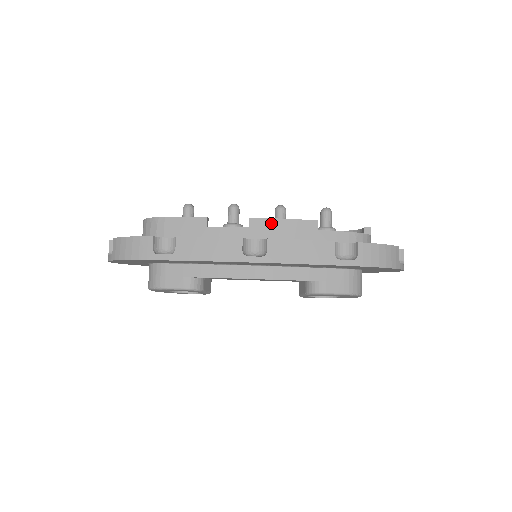
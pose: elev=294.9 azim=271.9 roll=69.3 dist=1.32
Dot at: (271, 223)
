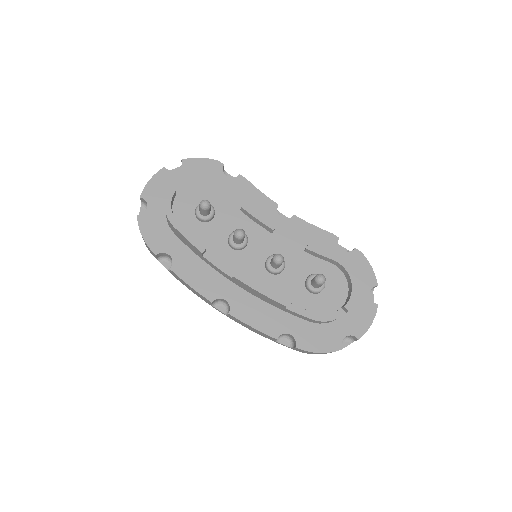
Dot at: (249, 287)
